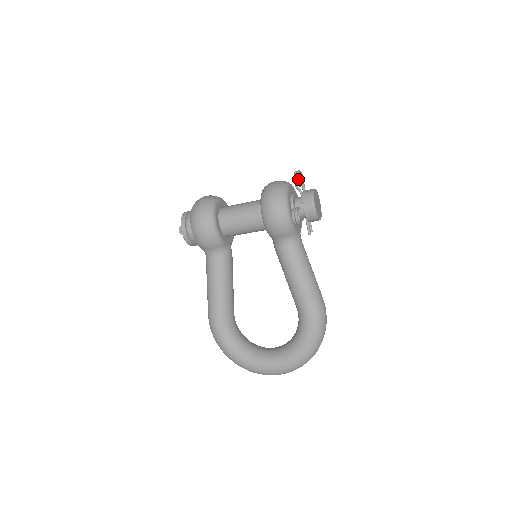
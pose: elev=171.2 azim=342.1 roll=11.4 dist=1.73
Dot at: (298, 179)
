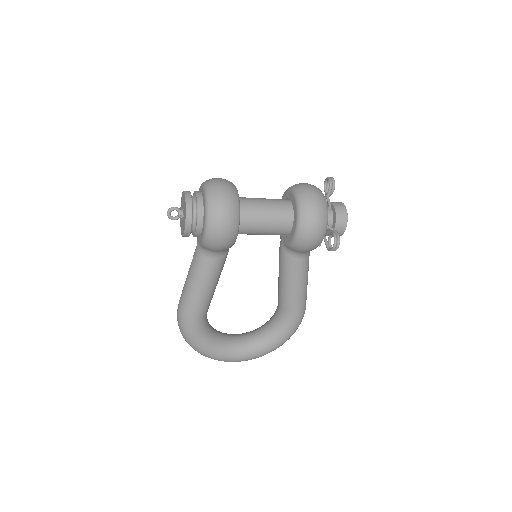
Dot at: (333, 191)
